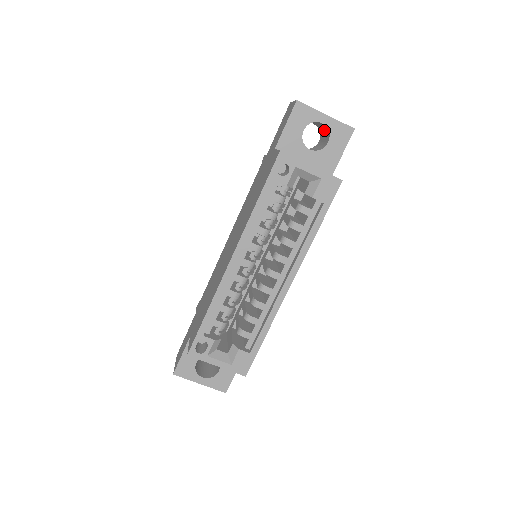
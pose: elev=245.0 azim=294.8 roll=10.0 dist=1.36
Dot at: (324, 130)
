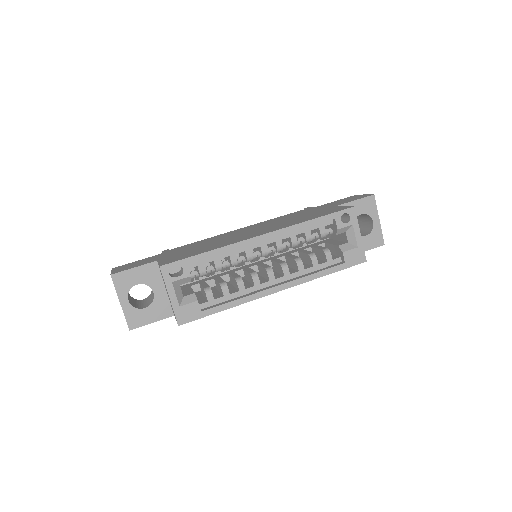
Dot at: (365, 228)
